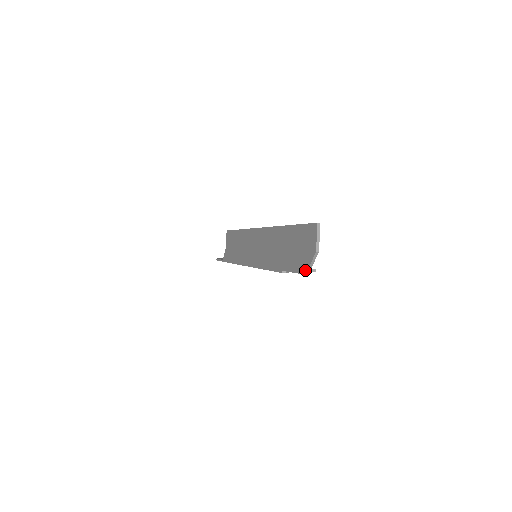
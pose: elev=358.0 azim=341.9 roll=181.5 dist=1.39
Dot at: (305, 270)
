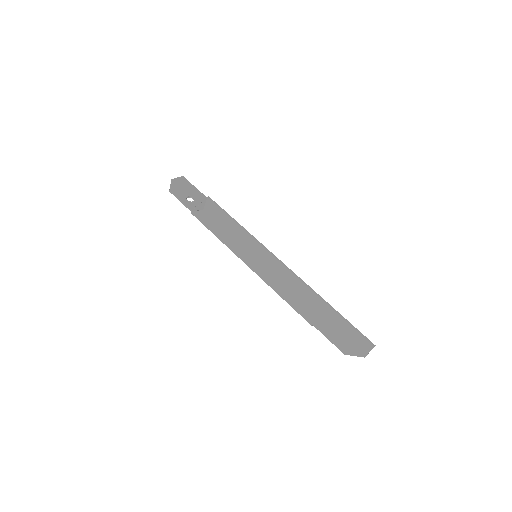
Dot at: (346, 353)
